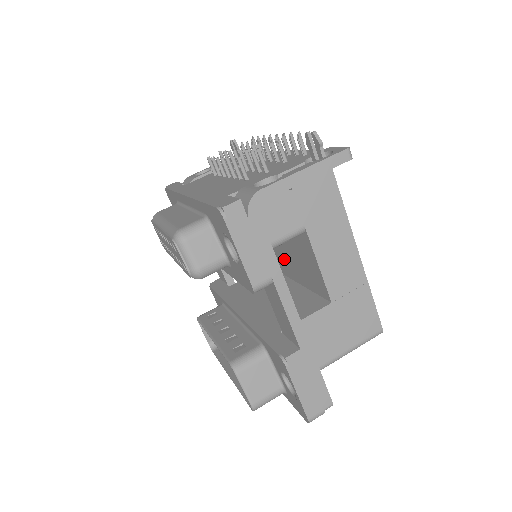
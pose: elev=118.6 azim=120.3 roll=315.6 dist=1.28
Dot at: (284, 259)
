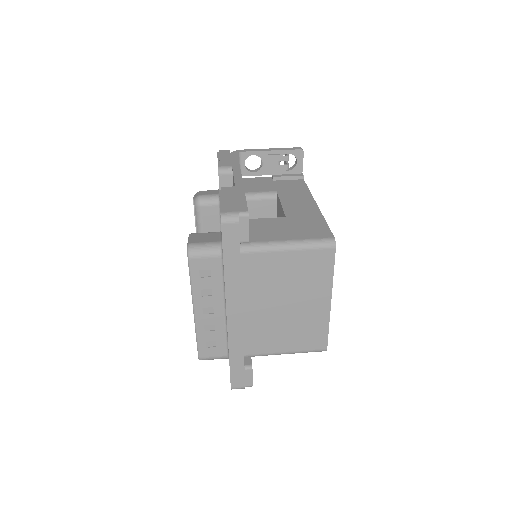
Dot at: occluded
